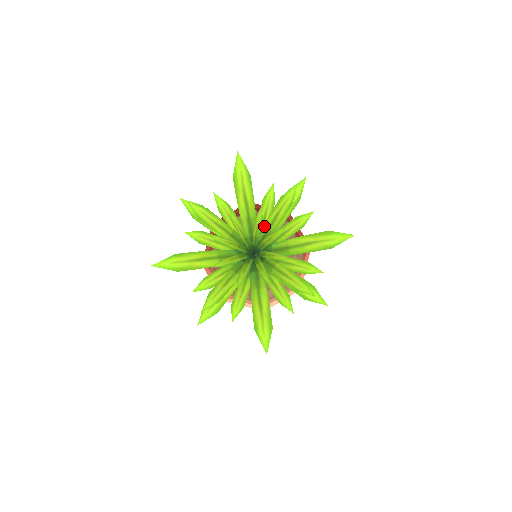
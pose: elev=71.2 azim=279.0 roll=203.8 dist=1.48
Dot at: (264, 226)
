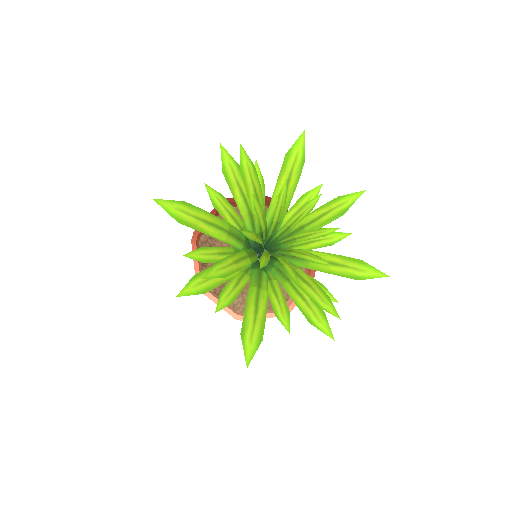
Dot at: occluded
